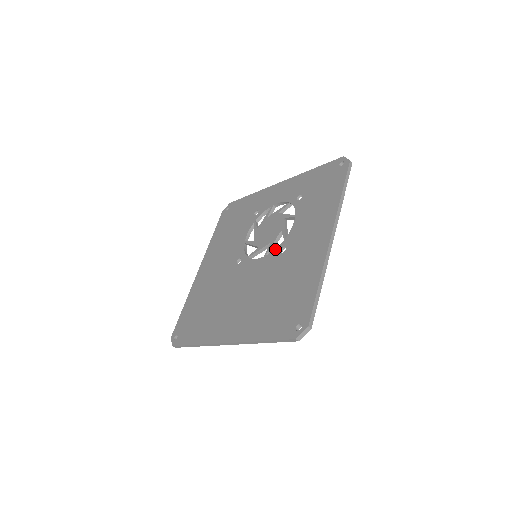
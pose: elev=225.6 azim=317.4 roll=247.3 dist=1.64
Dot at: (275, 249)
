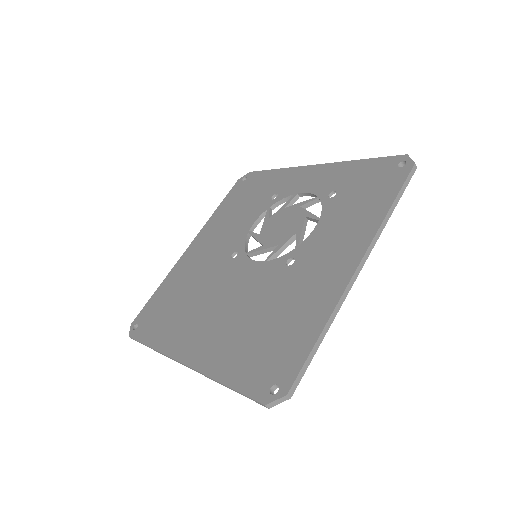
Dot at: (281, 257)
